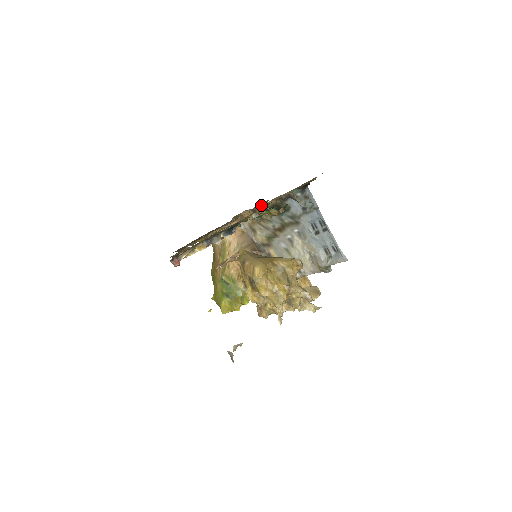
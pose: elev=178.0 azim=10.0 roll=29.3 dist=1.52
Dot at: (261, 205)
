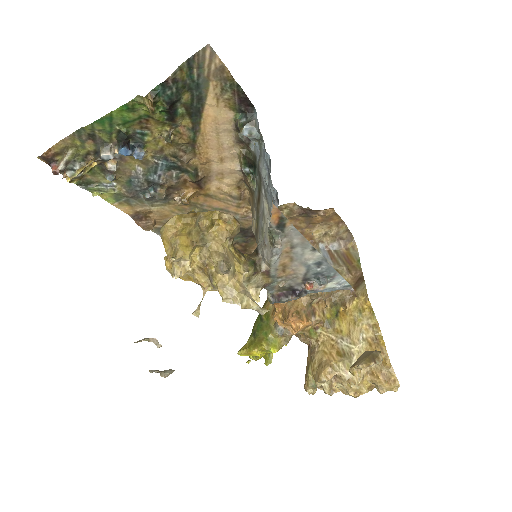
Dot at: (235, 162)
